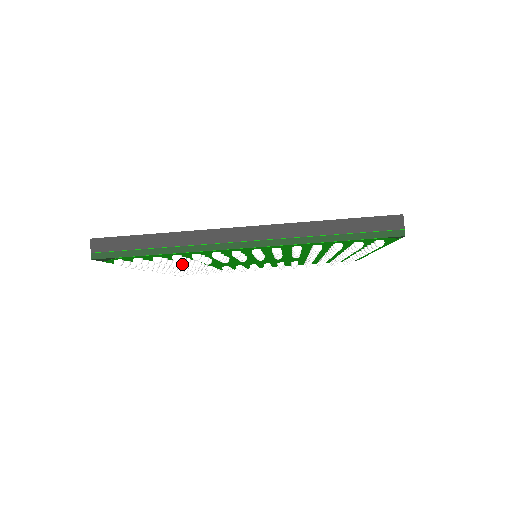
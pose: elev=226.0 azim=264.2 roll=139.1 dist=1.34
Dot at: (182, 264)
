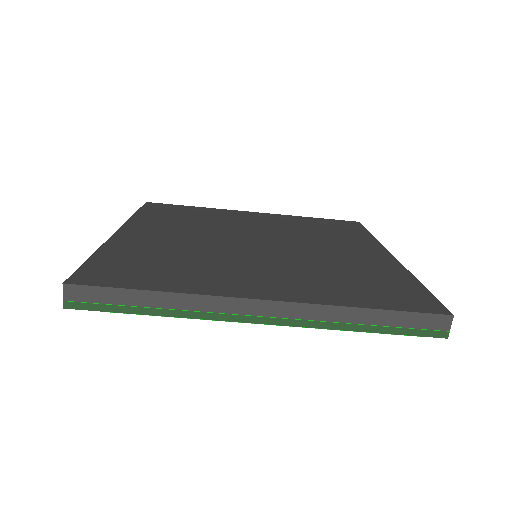
Dot at: occluded
